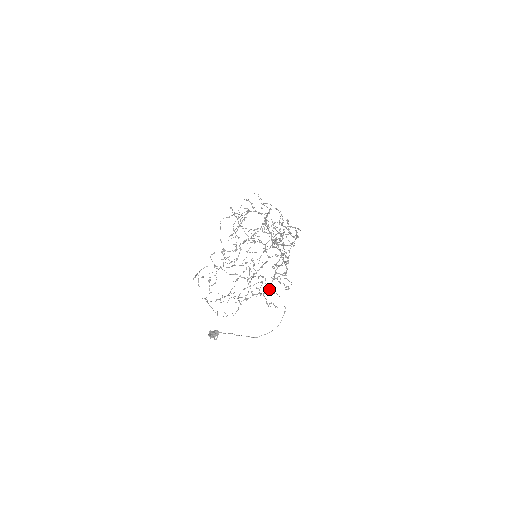
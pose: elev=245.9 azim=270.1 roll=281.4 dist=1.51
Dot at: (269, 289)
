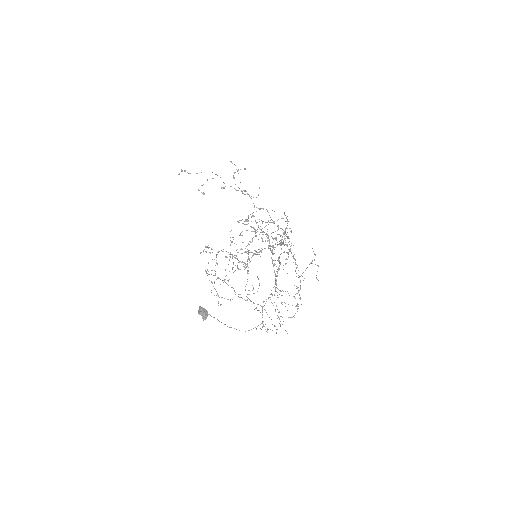
Dot at: occluded
